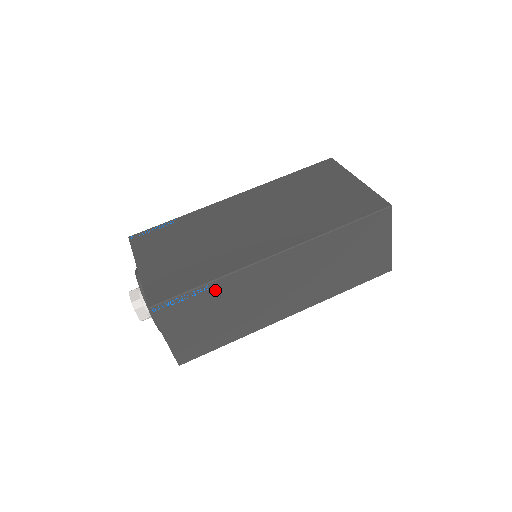
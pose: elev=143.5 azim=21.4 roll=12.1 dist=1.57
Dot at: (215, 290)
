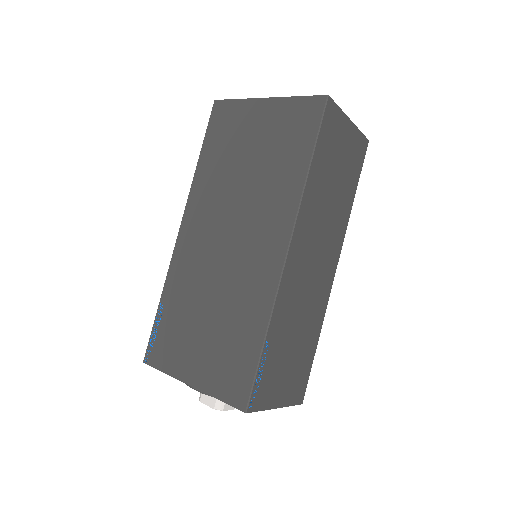
Dot at: (274, 335)
